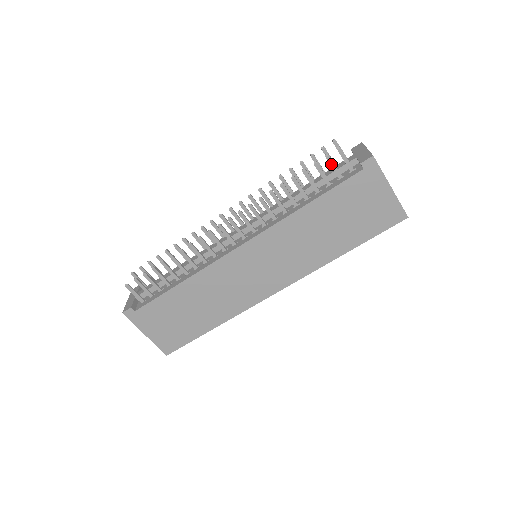
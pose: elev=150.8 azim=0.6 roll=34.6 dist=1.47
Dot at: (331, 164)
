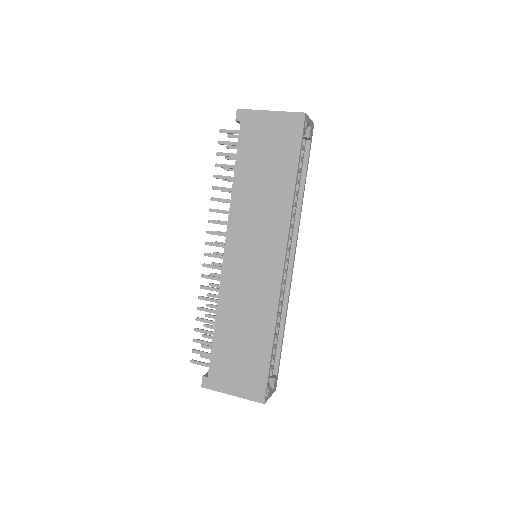
Dot at: (226, 144)
